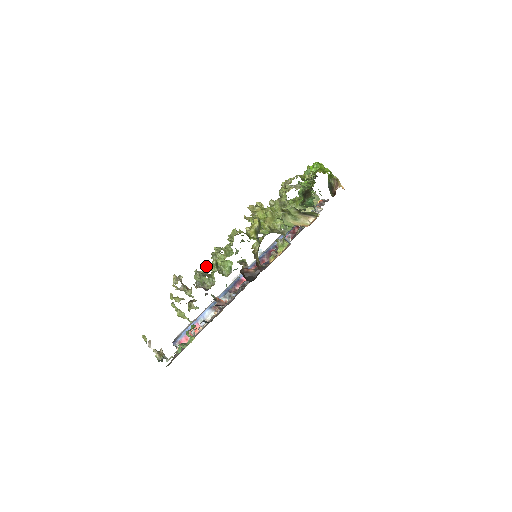
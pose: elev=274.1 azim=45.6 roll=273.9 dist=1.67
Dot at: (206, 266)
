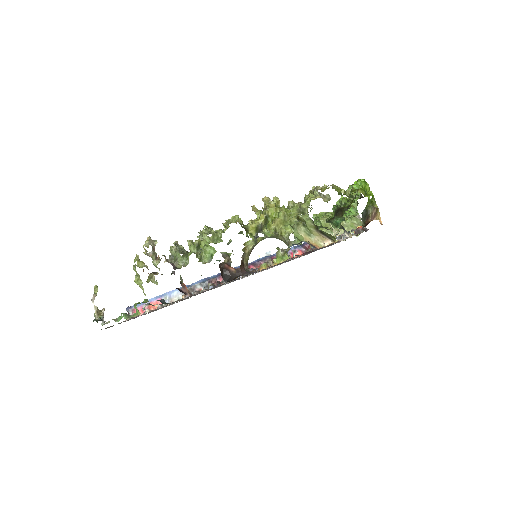
Dot at: (188, 242)
